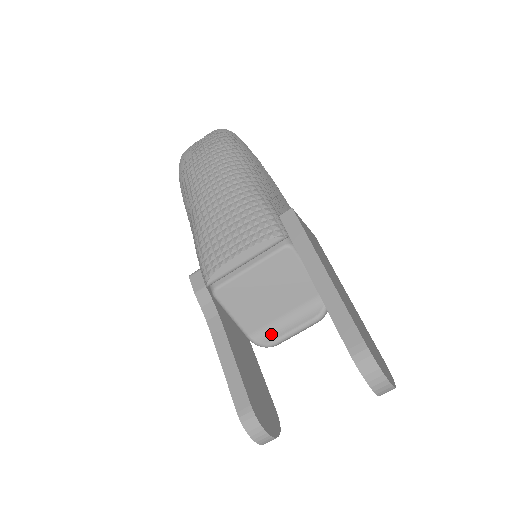
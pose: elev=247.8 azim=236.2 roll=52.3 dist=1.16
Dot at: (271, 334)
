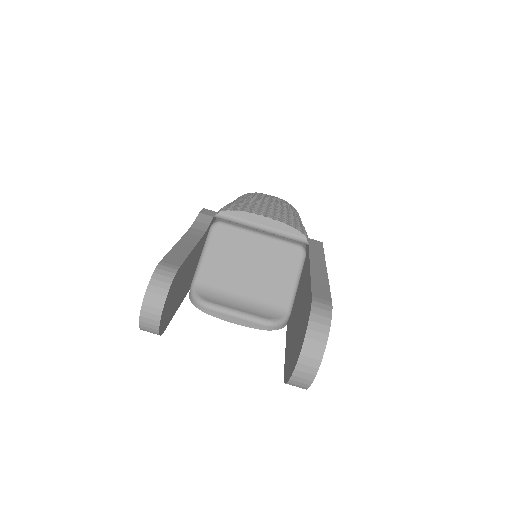
Dot at: (215, 298)
